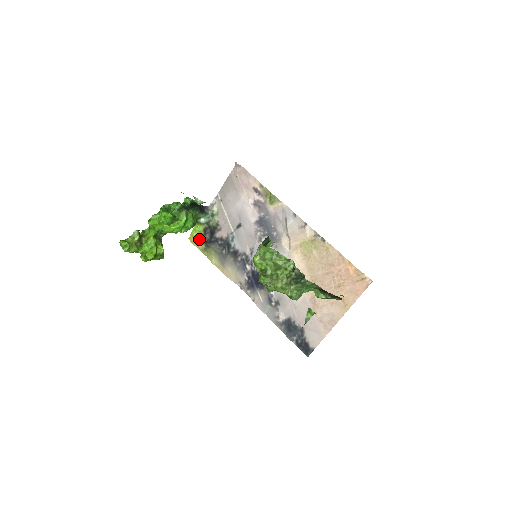
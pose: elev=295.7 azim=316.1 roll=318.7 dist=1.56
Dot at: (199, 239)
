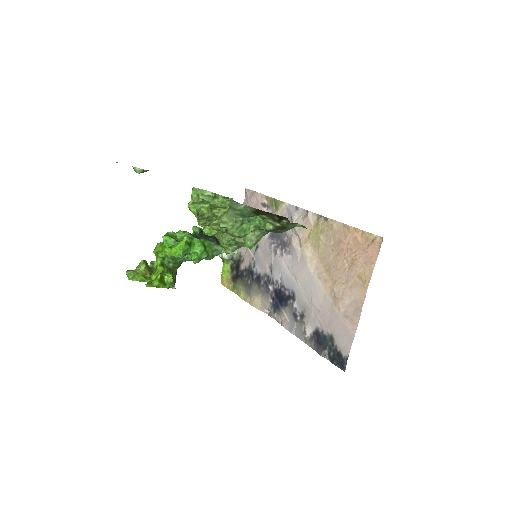
Dot at: (228, 279)
